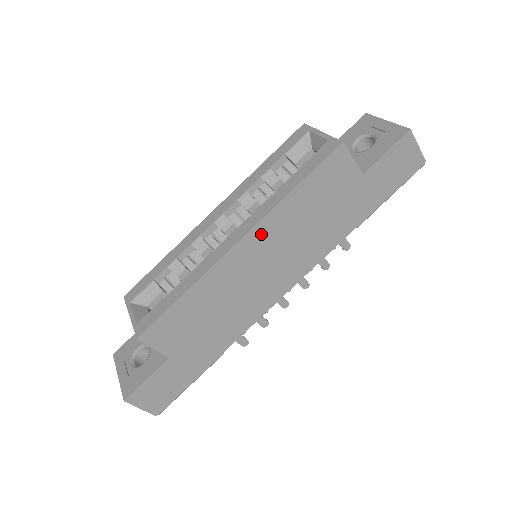
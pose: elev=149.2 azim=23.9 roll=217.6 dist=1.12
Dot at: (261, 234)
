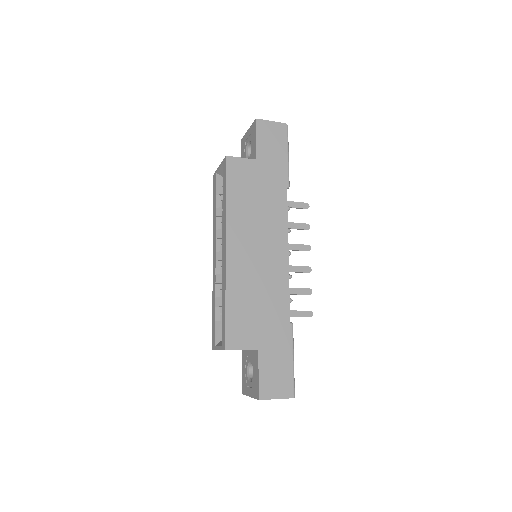
Dot at: (234, 235)
